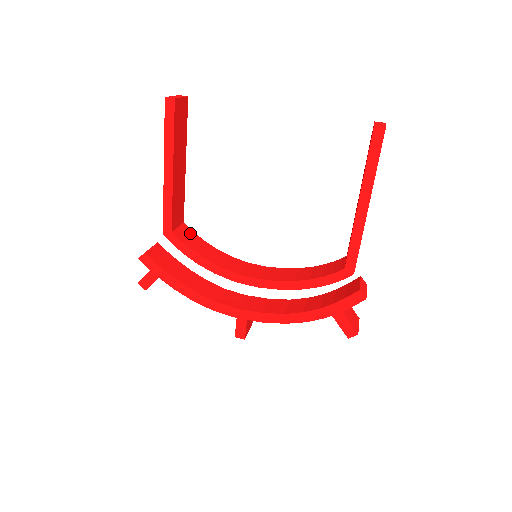
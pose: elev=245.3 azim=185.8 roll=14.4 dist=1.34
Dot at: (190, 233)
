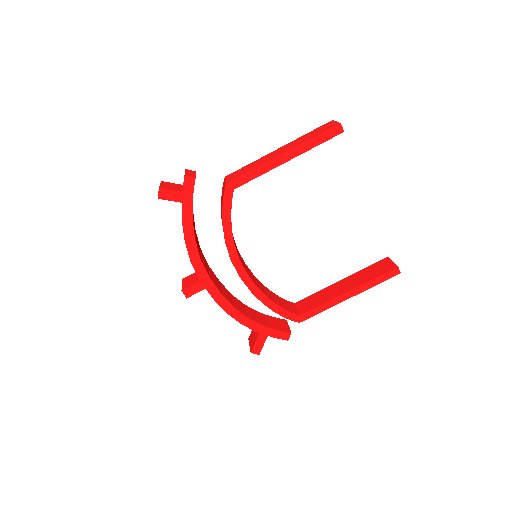
Dot at: occluded
